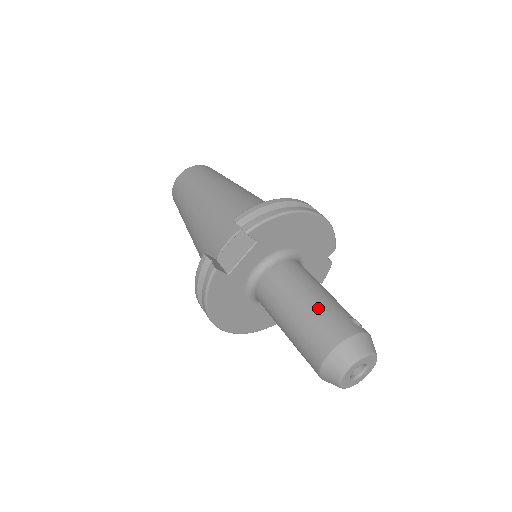
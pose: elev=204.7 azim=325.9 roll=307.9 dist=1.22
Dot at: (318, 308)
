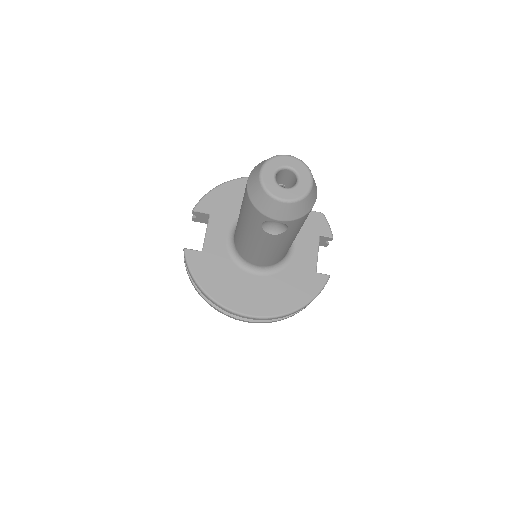
Dot at: occluded
